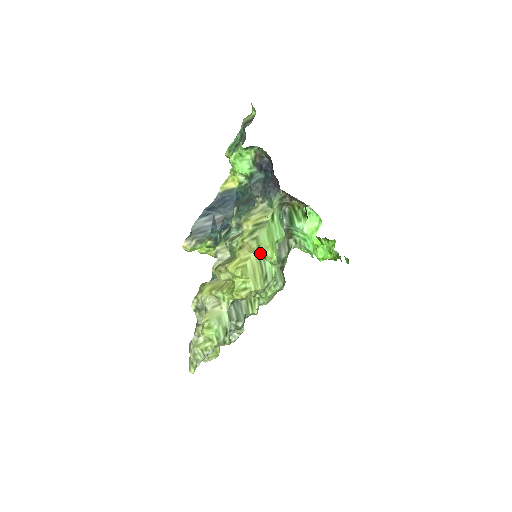
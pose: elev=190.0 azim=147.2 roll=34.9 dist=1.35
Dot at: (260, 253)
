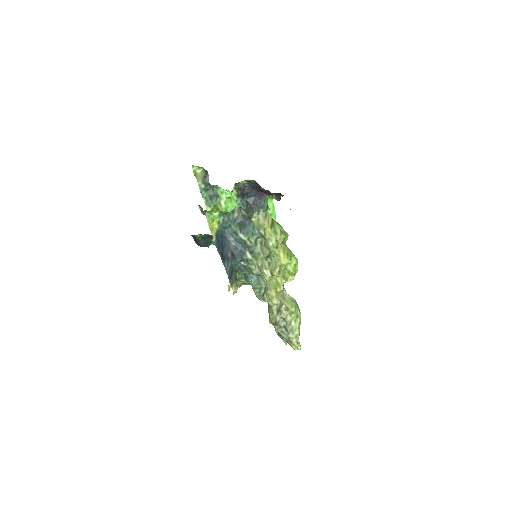
Dot at: (284, 239)
